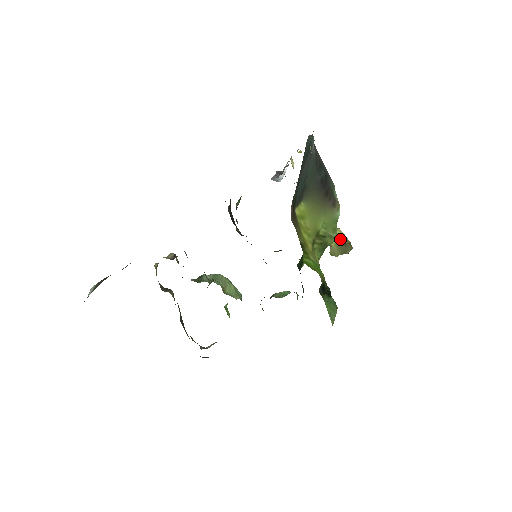
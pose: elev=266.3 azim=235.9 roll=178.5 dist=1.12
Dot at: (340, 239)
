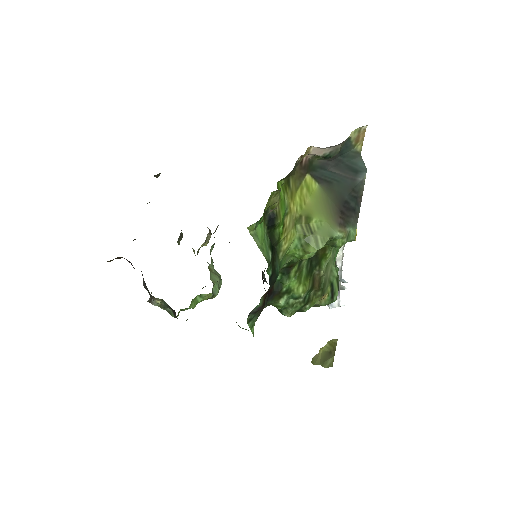
Dot at: (330, 346)
